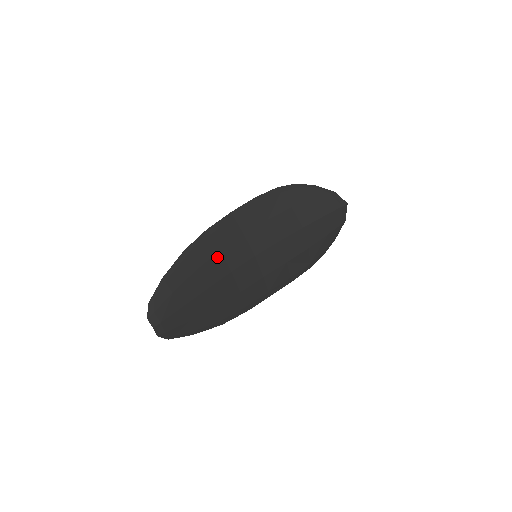
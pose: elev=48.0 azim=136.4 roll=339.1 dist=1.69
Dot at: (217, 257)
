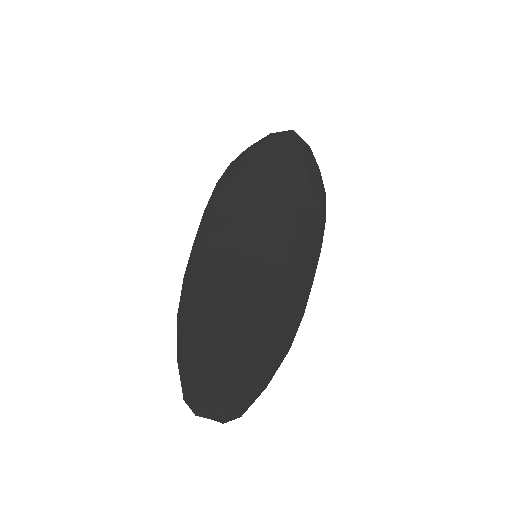
Dot at: (217, 292)
